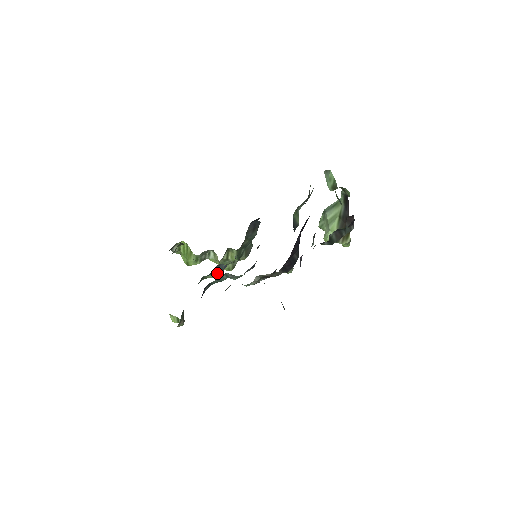
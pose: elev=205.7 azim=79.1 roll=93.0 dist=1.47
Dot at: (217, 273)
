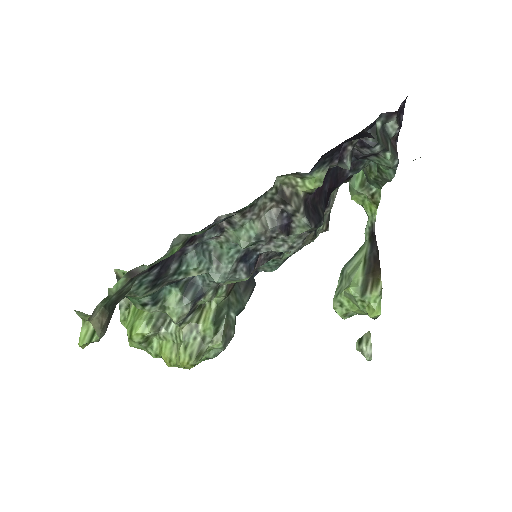
Dot at: (185, 298)
